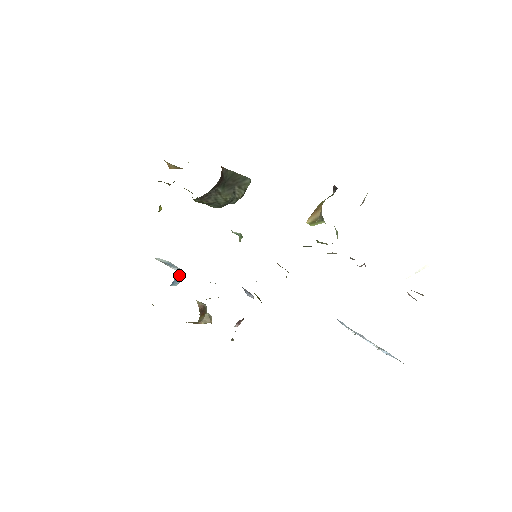
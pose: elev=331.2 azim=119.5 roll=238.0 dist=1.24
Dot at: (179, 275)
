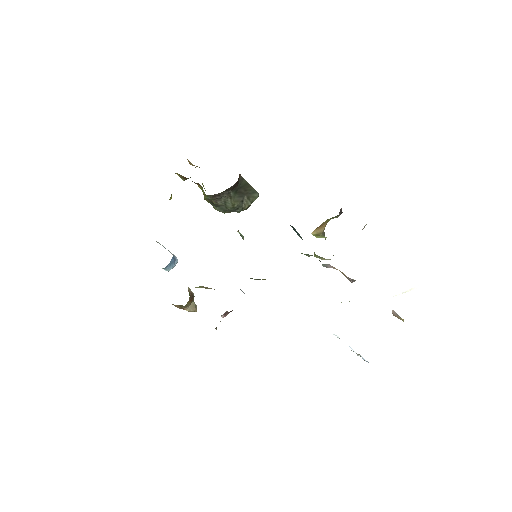
Dot at: (174, 261)
